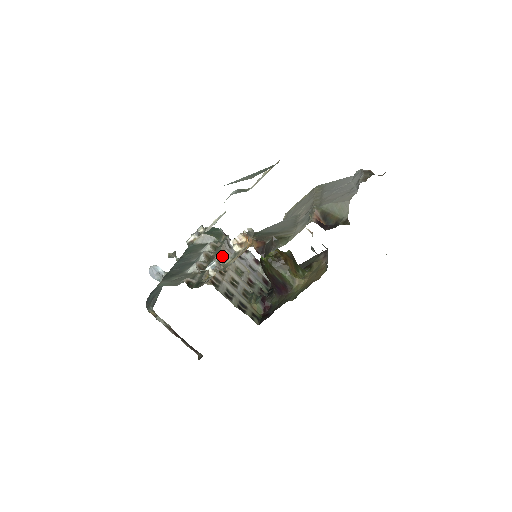
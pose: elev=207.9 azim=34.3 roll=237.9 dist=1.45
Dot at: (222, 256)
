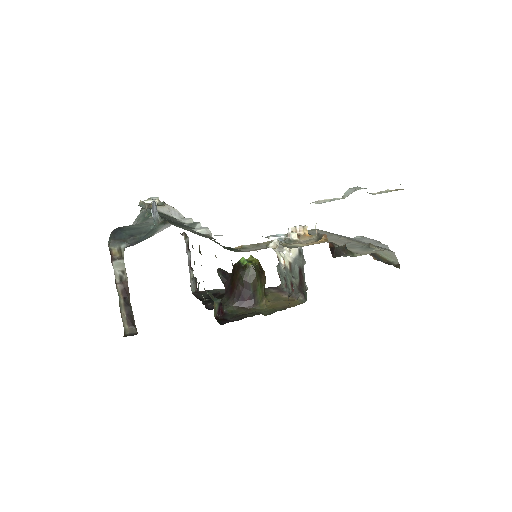
Dot at: occluded
